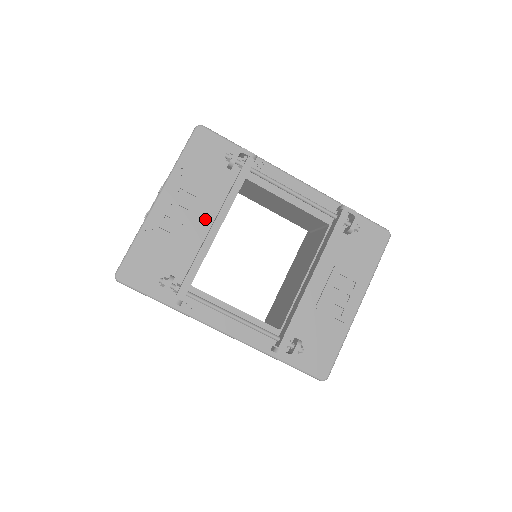
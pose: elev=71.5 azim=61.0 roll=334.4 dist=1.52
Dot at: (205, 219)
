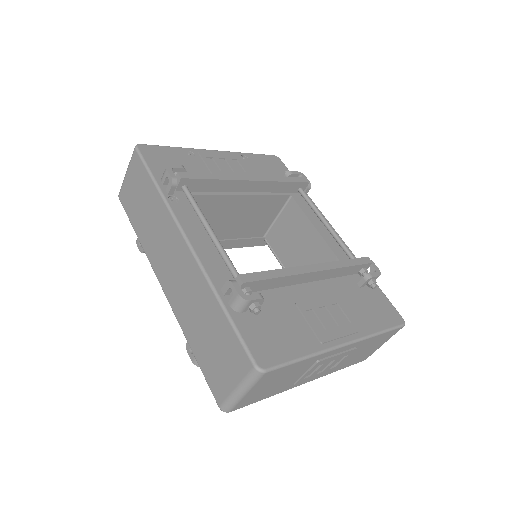
Dot at: occluded
